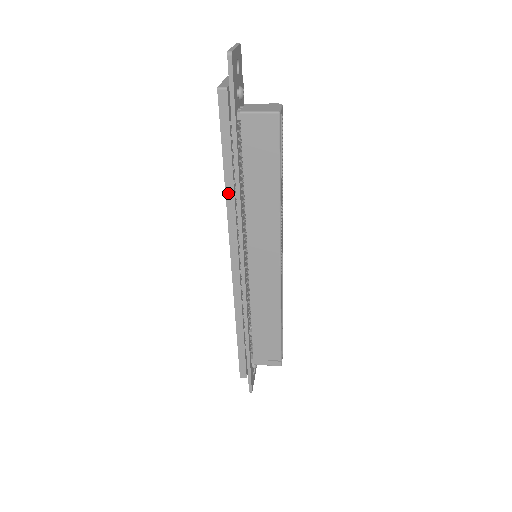
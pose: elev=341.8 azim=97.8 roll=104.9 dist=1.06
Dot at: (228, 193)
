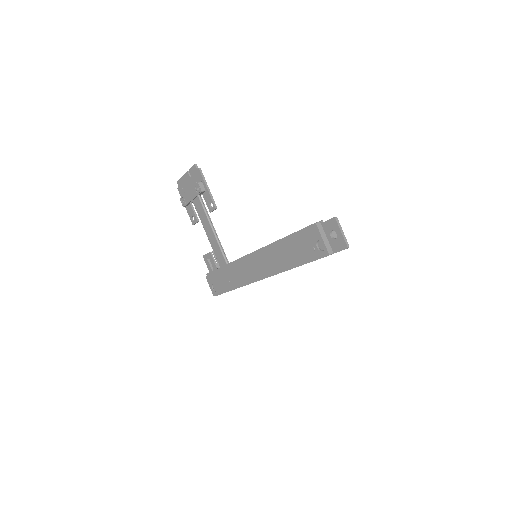
Dot at: (290, 269)
